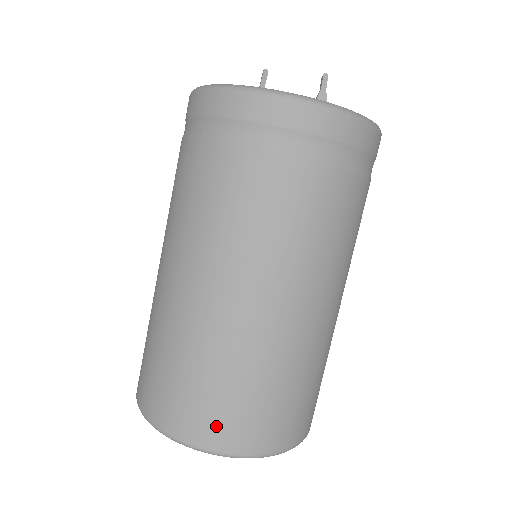
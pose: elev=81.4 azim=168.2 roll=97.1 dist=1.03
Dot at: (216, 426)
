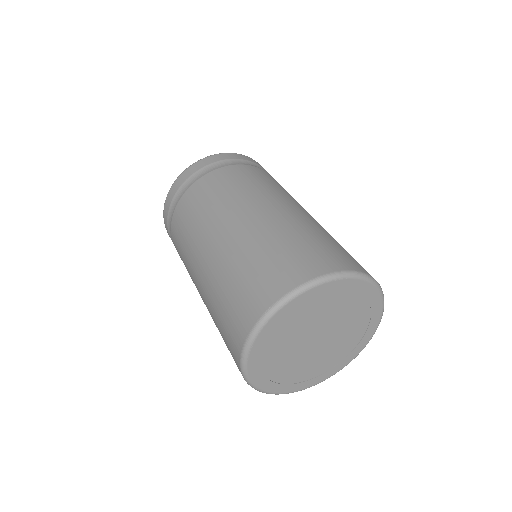
Dot at: (334, 258)
